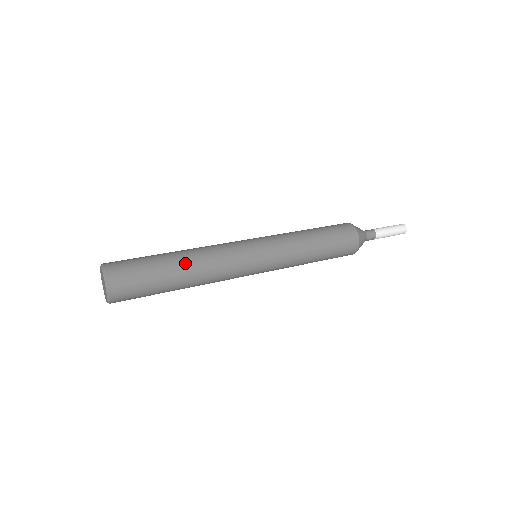
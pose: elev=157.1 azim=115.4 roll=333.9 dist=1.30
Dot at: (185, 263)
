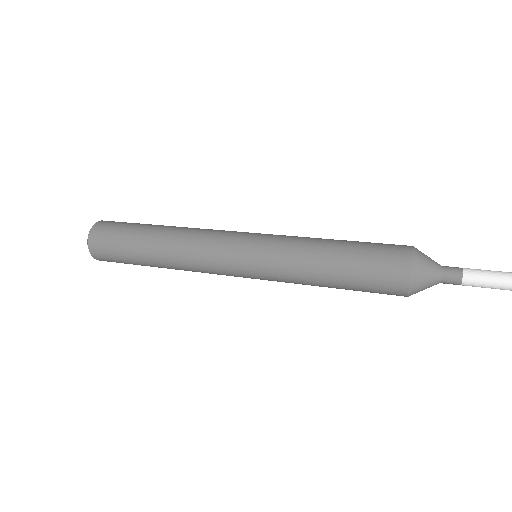
Dot at: (169, 226)
